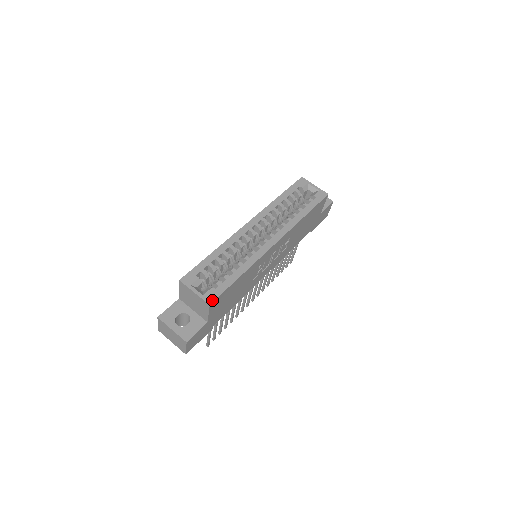
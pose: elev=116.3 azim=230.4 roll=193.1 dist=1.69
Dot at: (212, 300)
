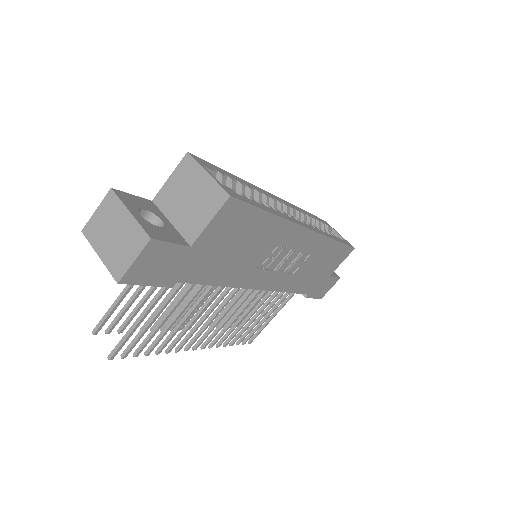
Dot at: (234, 196)
